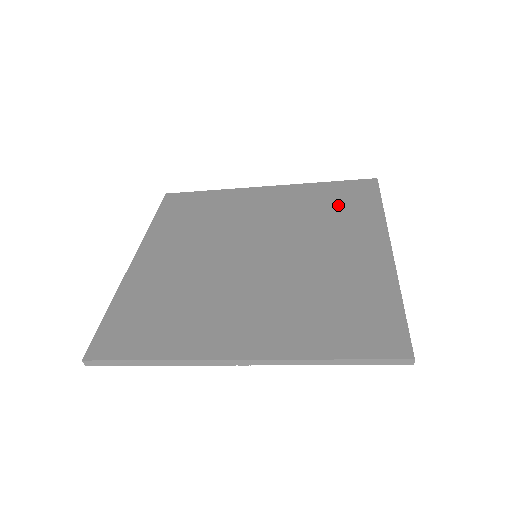
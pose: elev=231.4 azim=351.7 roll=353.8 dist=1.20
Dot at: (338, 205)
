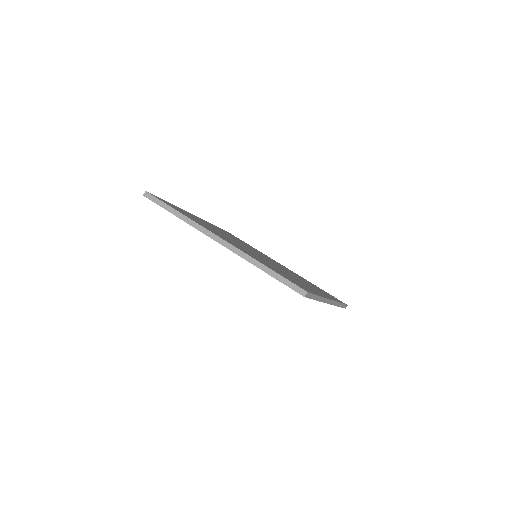
Dot at: (316, 287)
